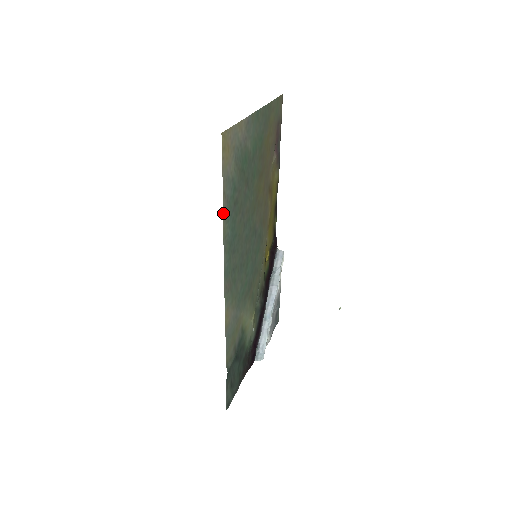
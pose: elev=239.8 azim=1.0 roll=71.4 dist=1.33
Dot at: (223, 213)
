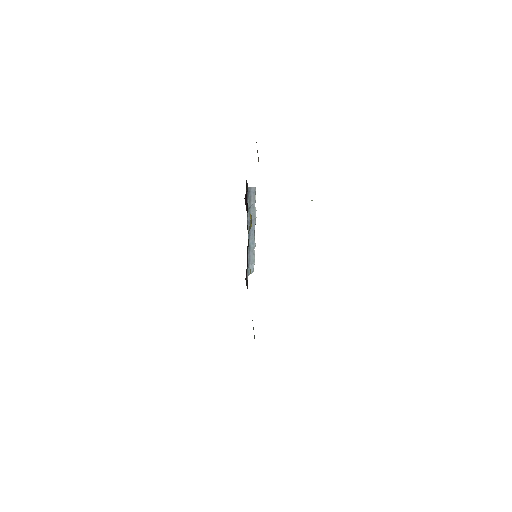
Dot at: occluded
